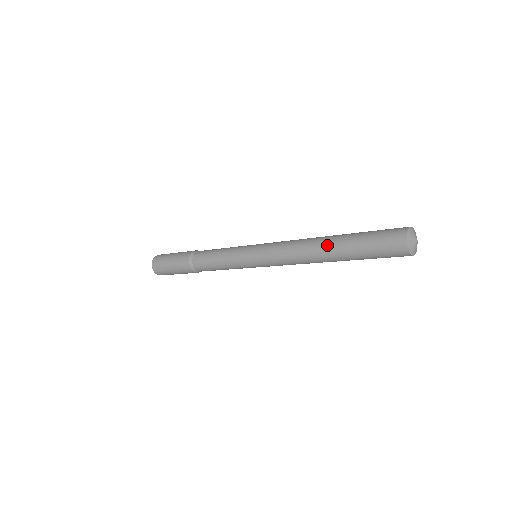
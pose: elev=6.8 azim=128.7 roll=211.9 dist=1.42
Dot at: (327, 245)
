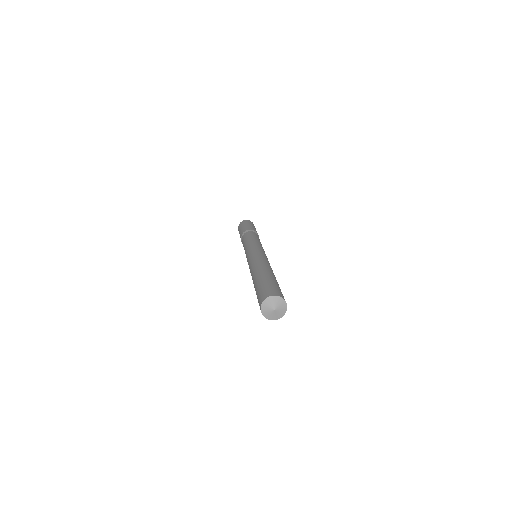
Dot at: (257, 272)
